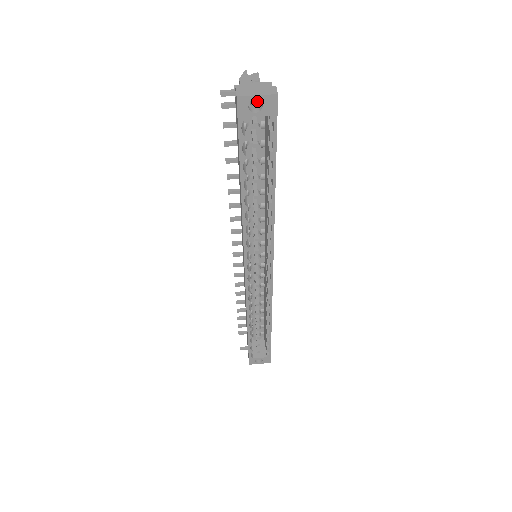
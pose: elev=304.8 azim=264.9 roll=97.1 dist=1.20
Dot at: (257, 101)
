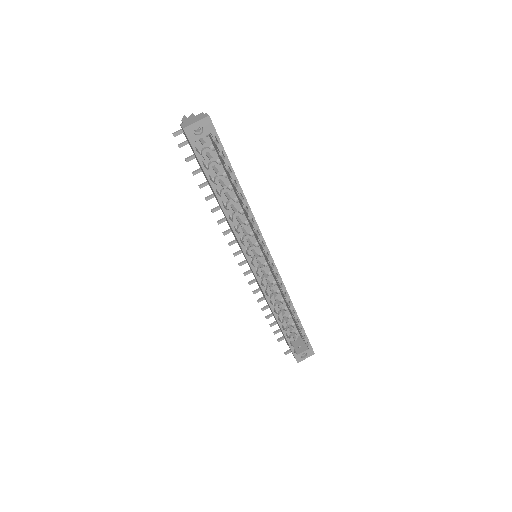
Dot at: (199, 128)
